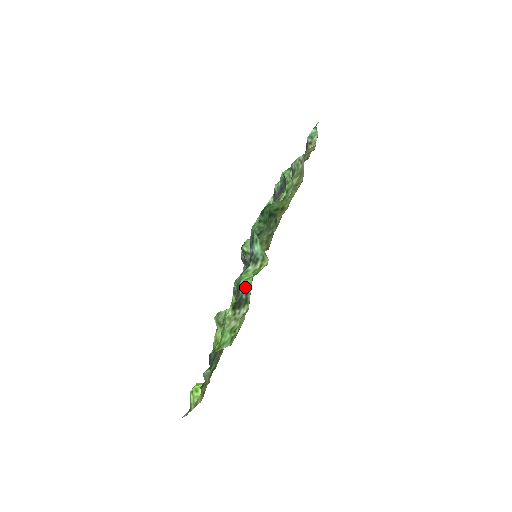
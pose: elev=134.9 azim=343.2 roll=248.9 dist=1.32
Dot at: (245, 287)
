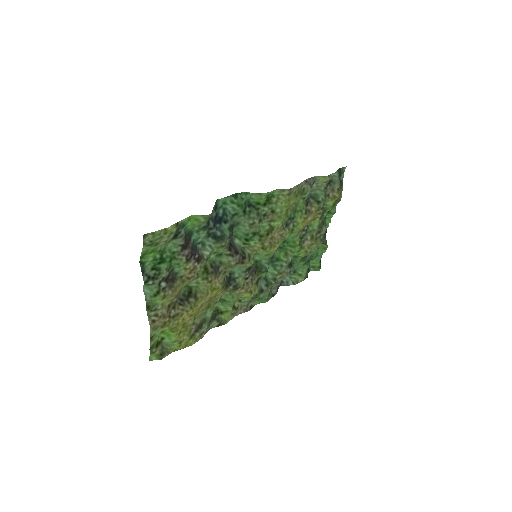
Dot at: (184, 225)
